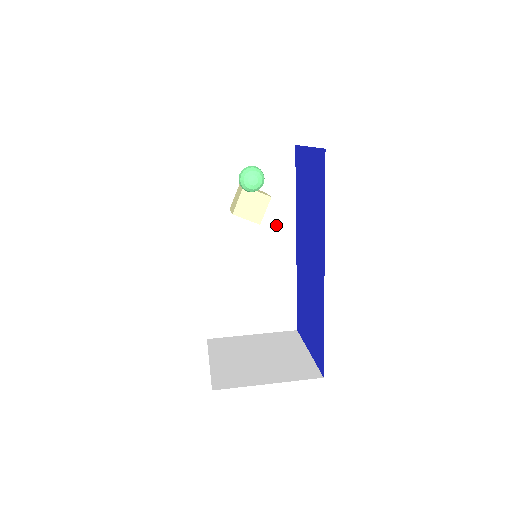
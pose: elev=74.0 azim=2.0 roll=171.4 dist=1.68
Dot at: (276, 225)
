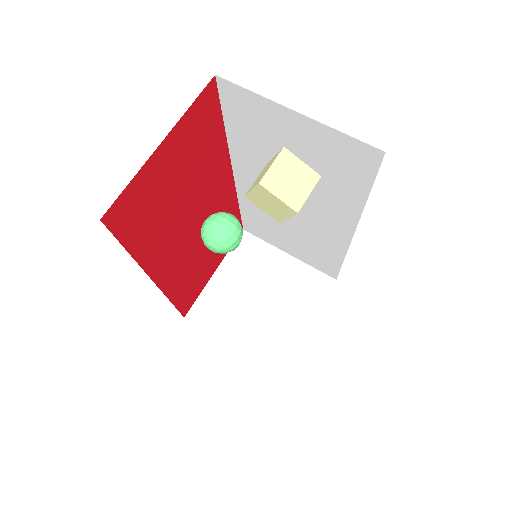
Dot at: (330, 208)
